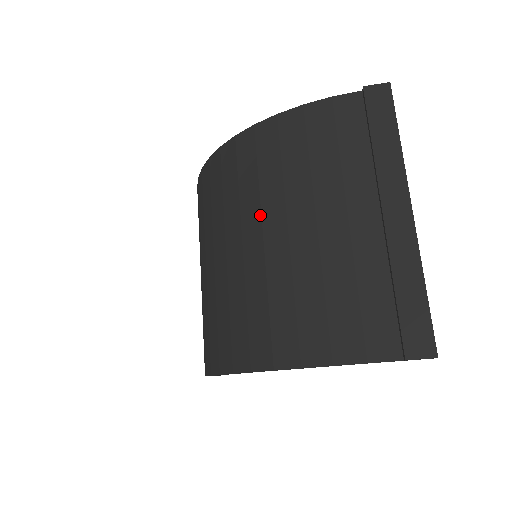
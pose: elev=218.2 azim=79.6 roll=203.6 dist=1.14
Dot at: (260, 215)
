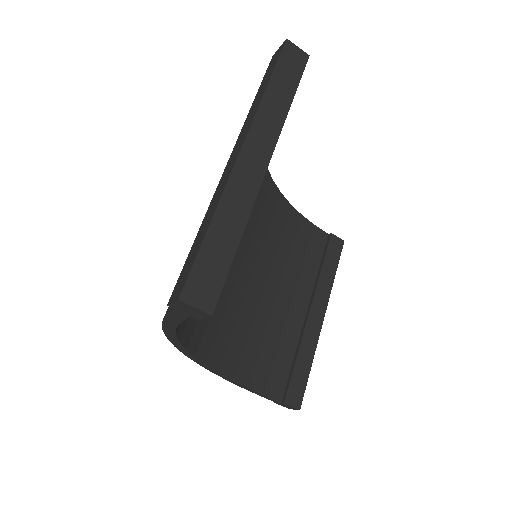
Dot at: occluded
